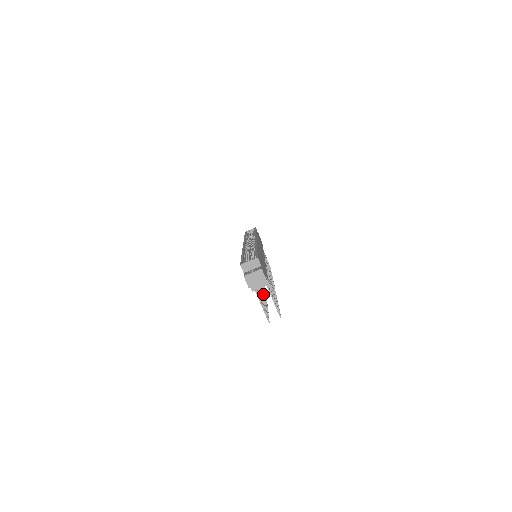
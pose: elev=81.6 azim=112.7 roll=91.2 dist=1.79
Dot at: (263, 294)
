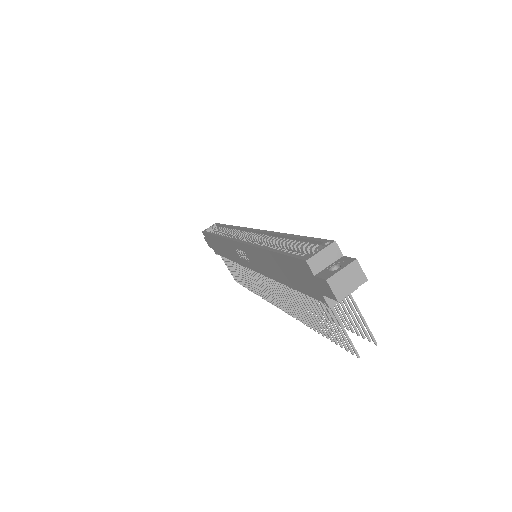
Dot at: (300, 312)
